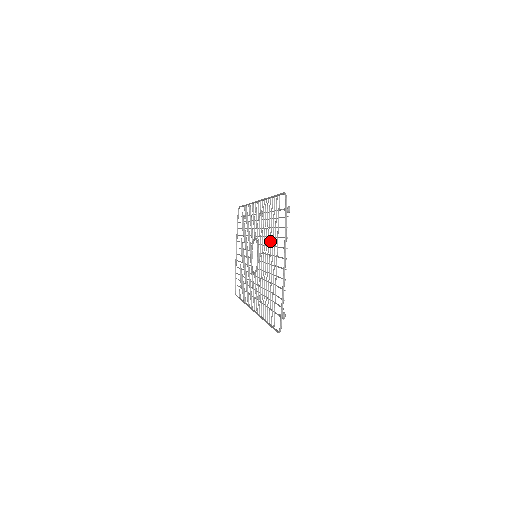
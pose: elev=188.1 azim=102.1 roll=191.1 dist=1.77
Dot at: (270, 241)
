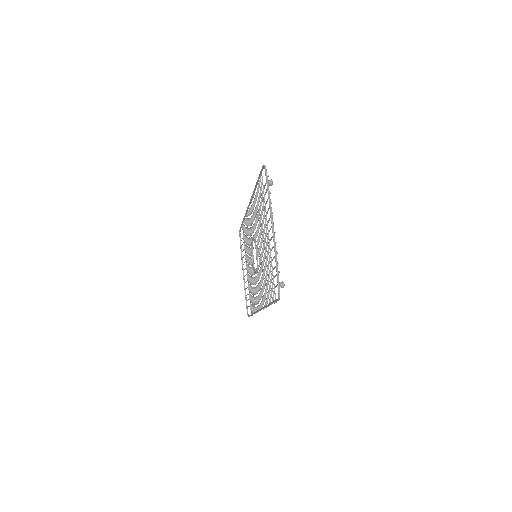
Dot at: (262, 225)
